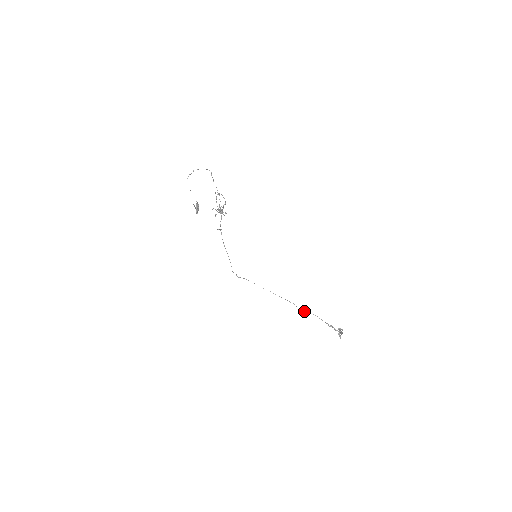
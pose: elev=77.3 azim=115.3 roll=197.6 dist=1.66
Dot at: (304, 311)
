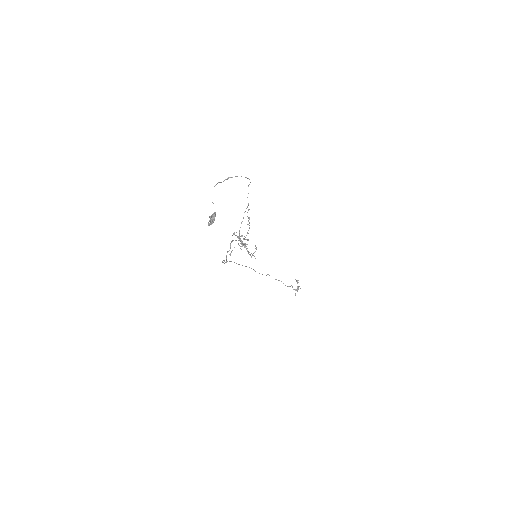
Dot at: (275, 279)
